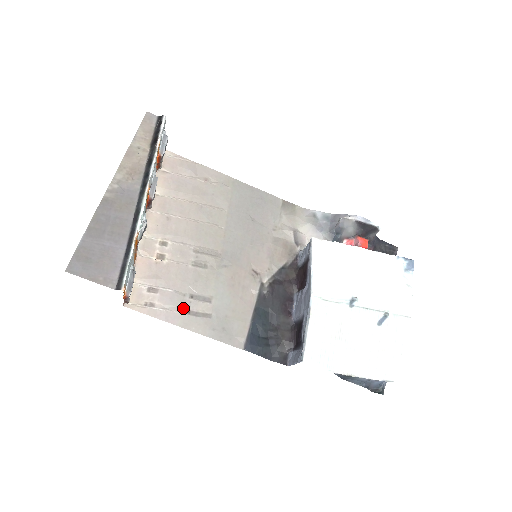
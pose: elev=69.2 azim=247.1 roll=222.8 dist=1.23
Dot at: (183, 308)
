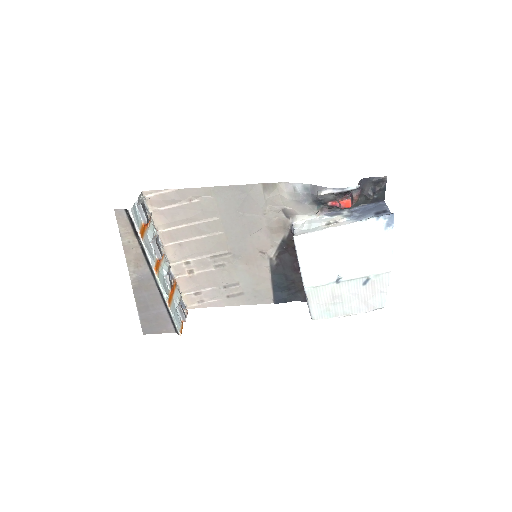
Dot at: (223, 296)
